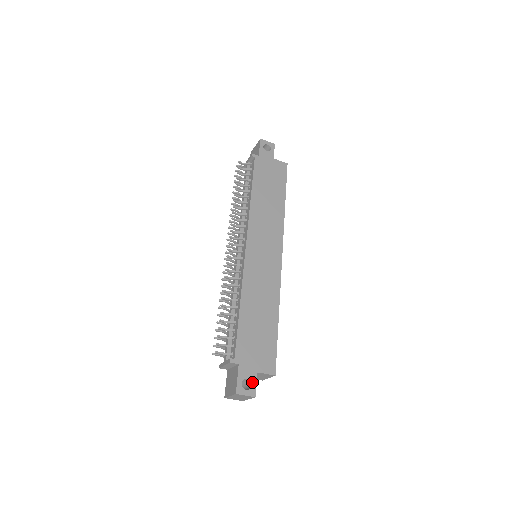
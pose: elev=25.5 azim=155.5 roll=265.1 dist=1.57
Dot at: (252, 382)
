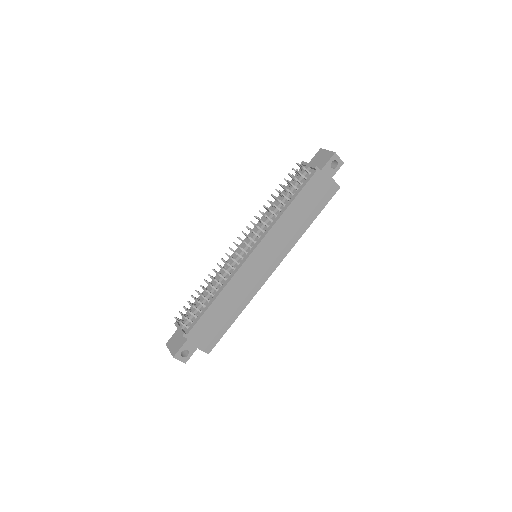
Dot at: (189, 353)
